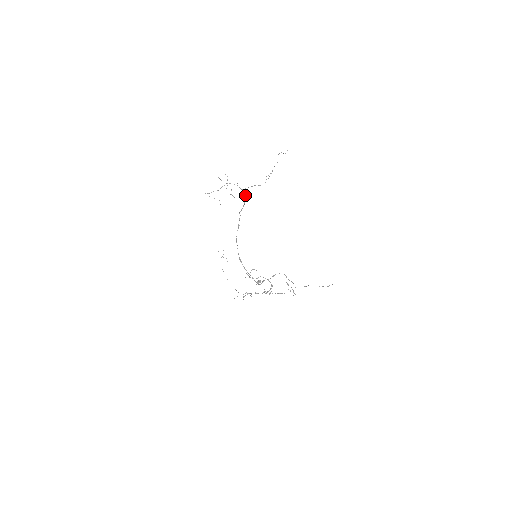
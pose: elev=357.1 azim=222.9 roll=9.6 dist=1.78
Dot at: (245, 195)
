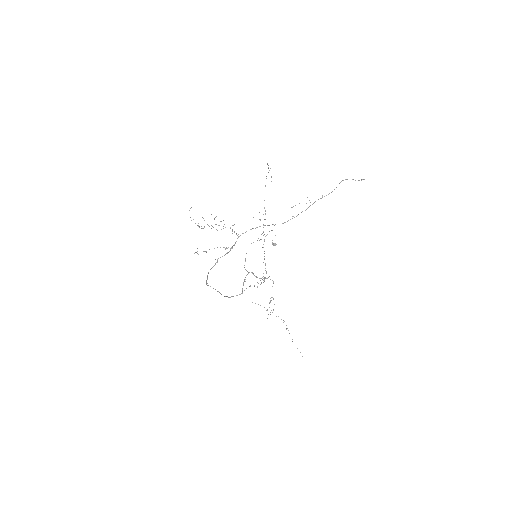
Dot at: occluded
